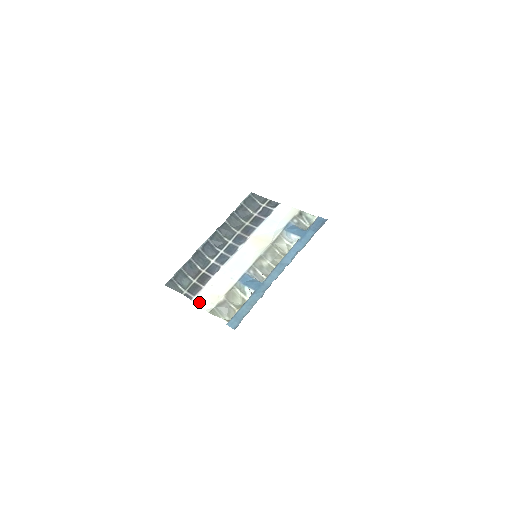
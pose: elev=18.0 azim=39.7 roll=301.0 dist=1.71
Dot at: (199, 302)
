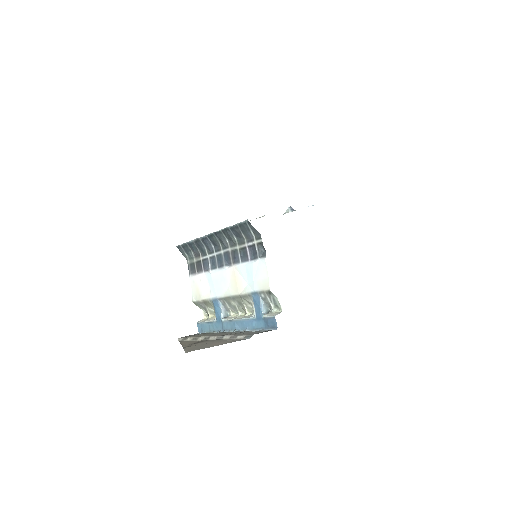
Dot at: (191, 284)
